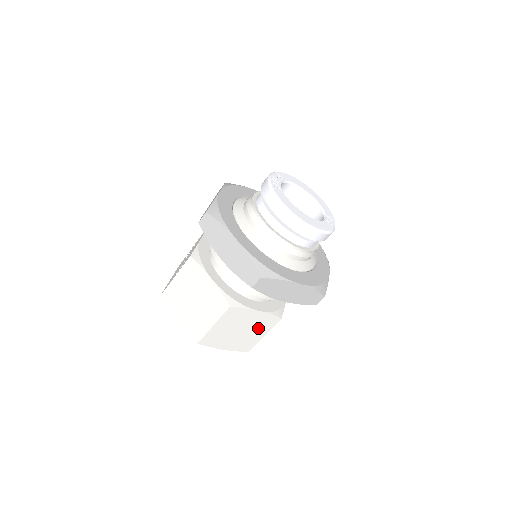
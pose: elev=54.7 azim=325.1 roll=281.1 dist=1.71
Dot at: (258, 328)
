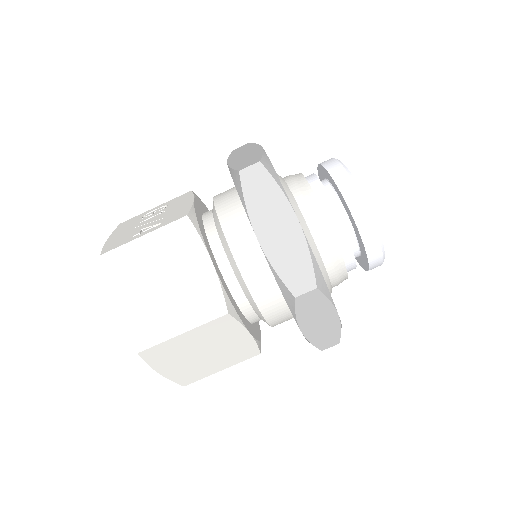
Dot at: (226, 357)
